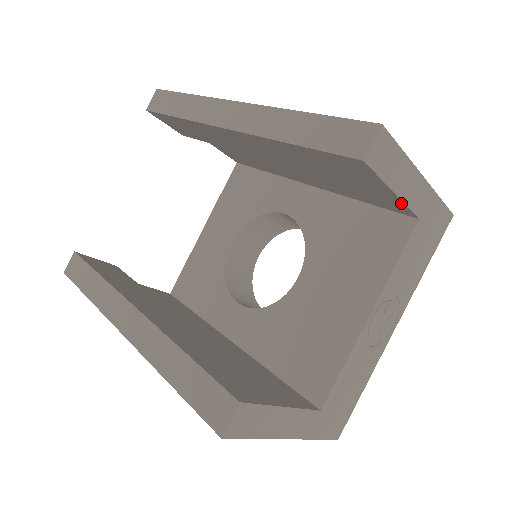
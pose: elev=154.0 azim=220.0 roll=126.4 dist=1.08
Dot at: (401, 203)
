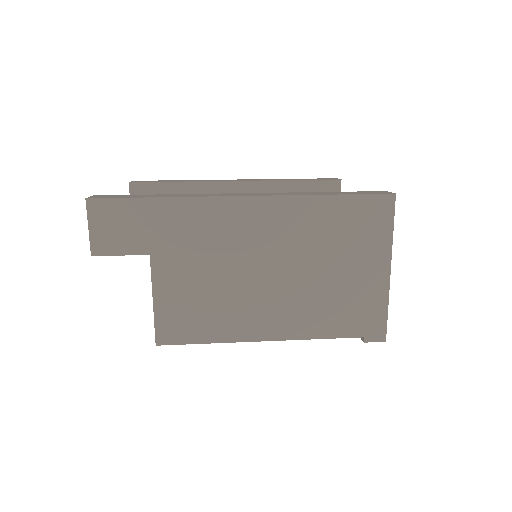
Dot at: occluded
